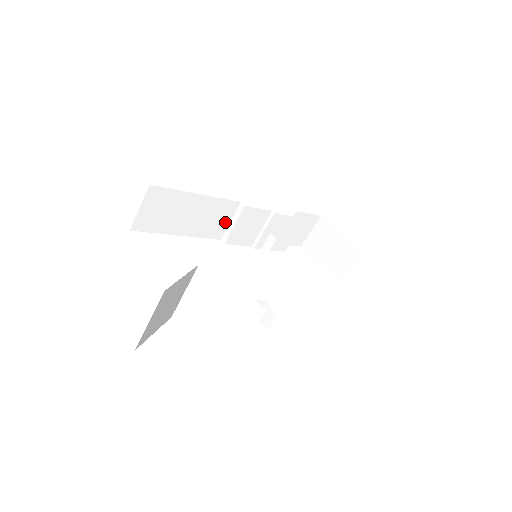
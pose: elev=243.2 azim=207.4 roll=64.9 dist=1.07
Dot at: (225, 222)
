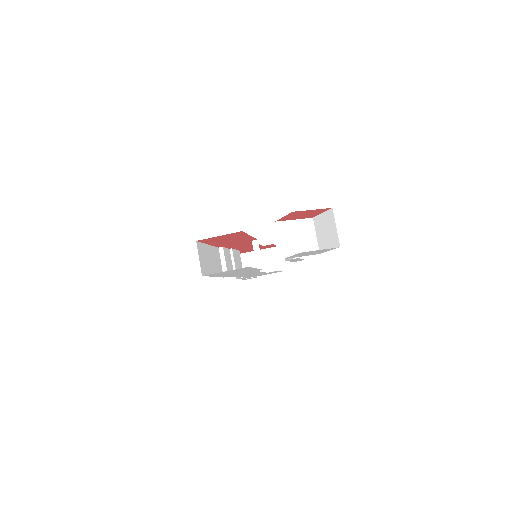
Dot at: (220, 264)
